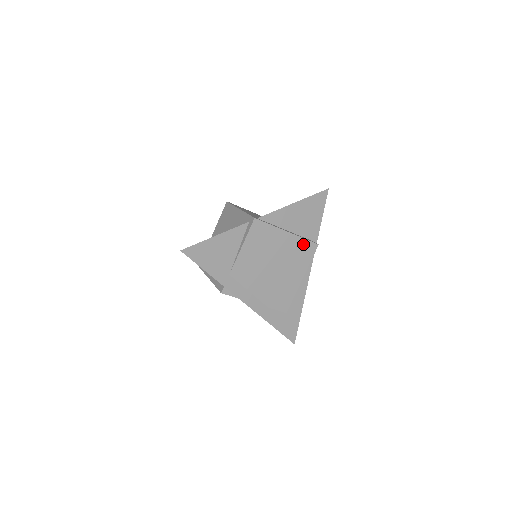
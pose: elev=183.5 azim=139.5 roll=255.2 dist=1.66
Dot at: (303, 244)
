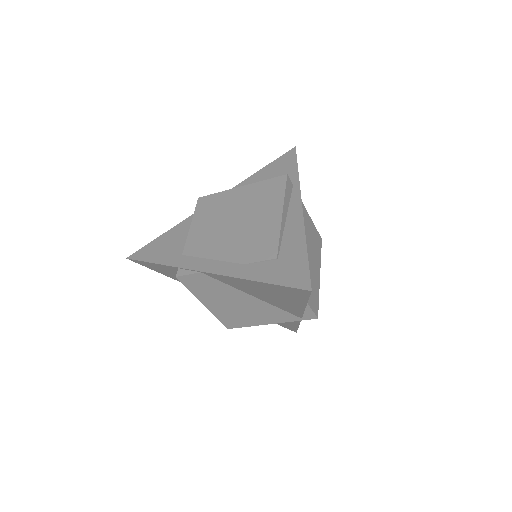
Dot at: (266, 185)
